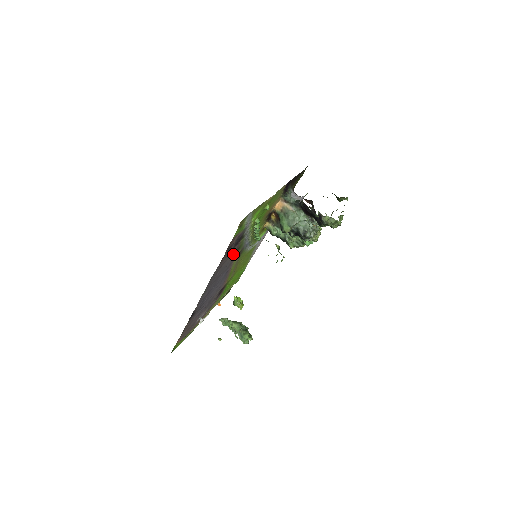
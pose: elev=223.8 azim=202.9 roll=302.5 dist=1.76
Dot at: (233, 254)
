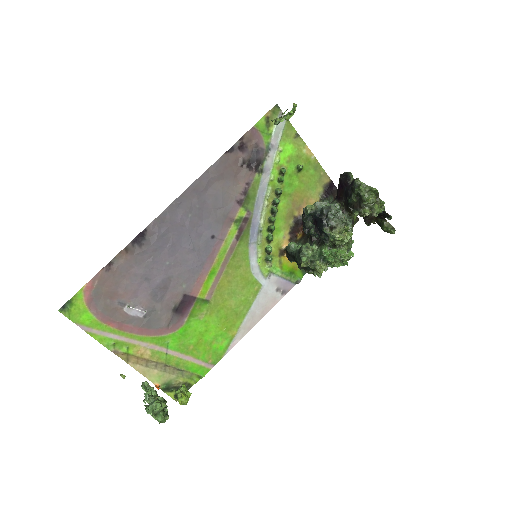
Dot at: (238, 192)
